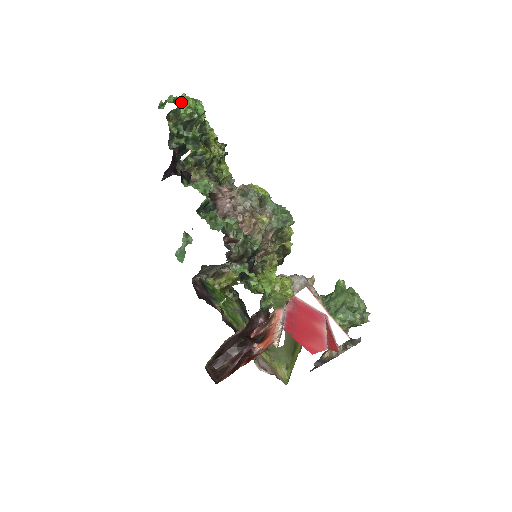
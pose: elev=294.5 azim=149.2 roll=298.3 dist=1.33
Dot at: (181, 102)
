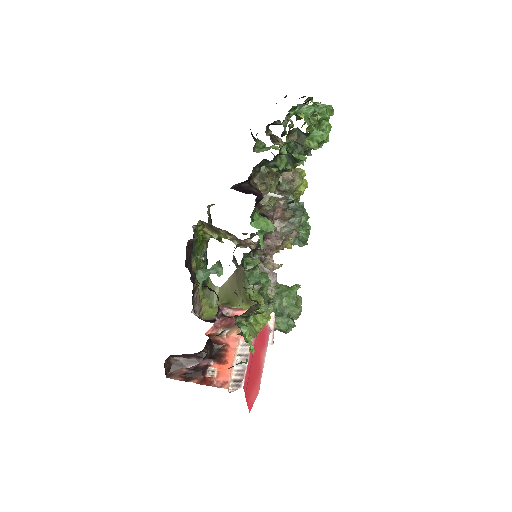
Dot at: (316, 119)
